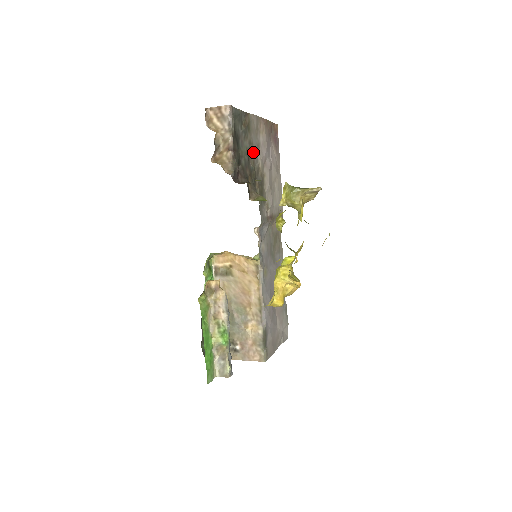
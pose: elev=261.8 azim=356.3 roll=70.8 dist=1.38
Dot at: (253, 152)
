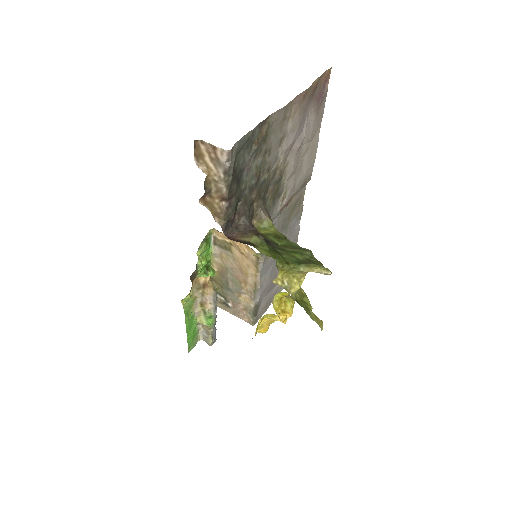
Dot at: (270, 157)
